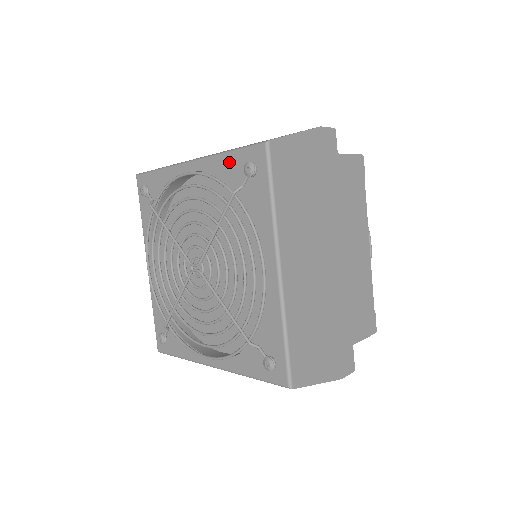
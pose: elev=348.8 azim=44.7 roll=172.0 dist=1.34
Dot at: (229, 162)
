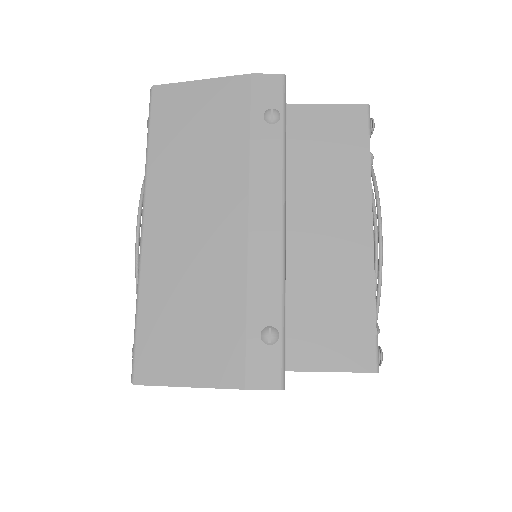
Dot at: occluded
